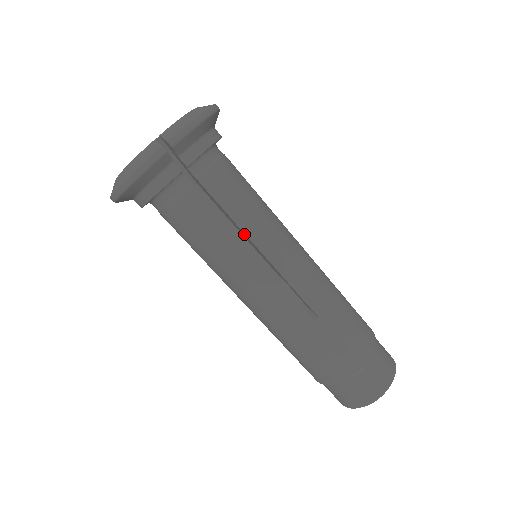
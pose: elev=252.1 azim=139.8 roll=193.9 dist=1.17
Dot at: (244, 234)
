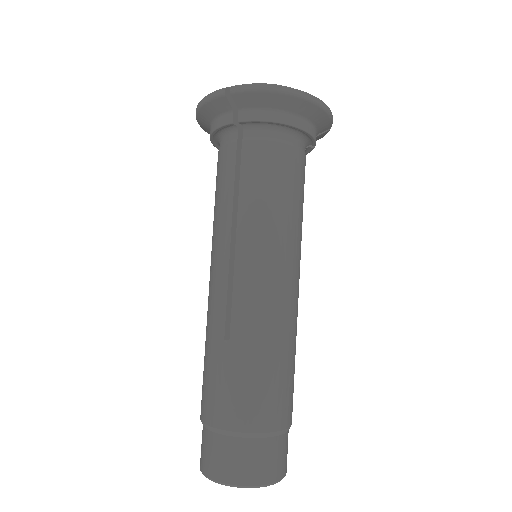
Dot at: (241, 215)
